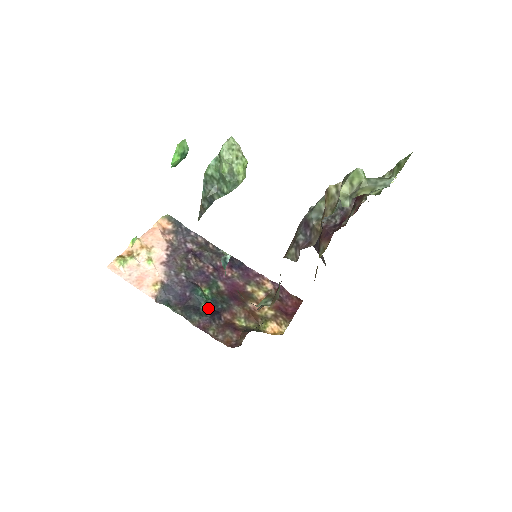
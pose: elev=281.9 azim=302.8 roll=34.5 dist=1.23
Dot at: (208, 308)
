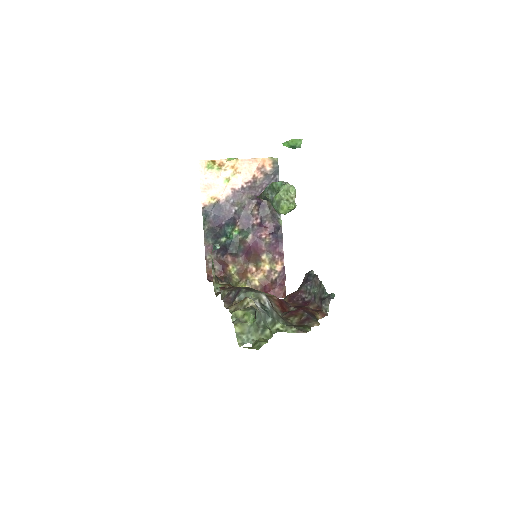
Dot at: (225, 242)
